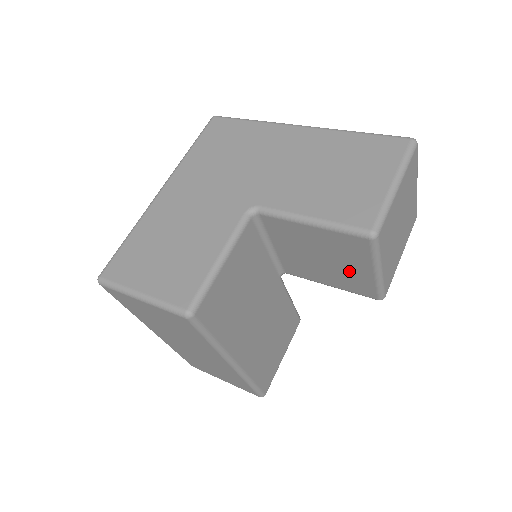
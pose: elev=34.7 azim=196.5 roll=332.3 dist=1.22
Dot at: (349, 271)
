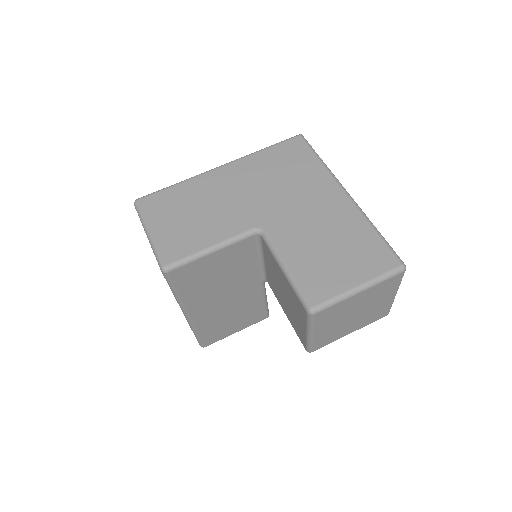
Dot at: (296, 318)
